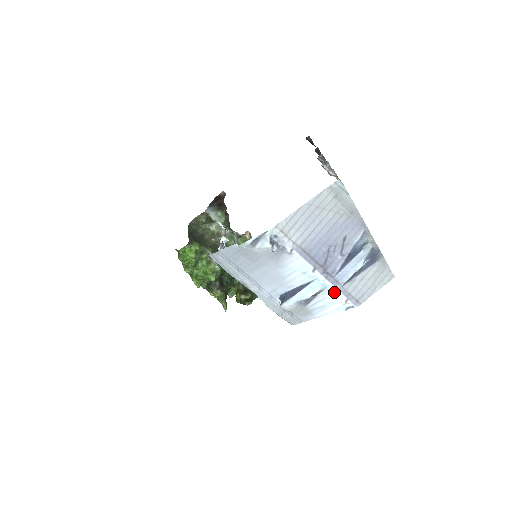
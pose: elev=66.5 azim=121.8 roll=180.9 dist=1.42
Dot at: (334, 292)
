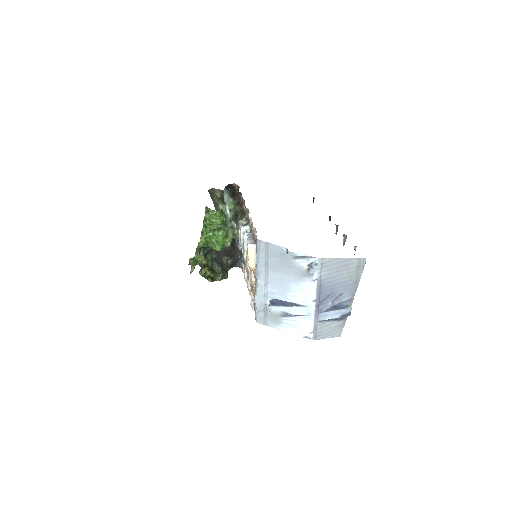
Dot at: (310, 322)
